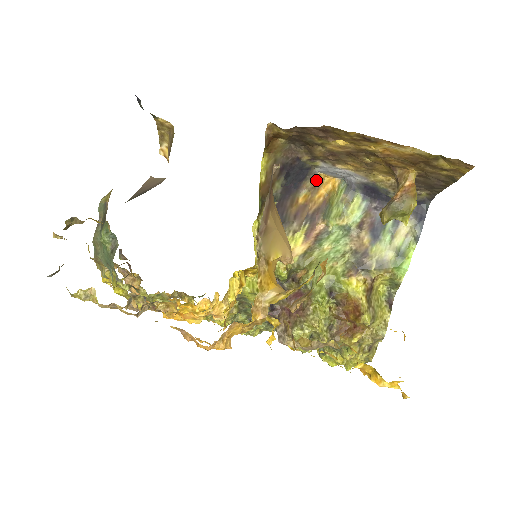
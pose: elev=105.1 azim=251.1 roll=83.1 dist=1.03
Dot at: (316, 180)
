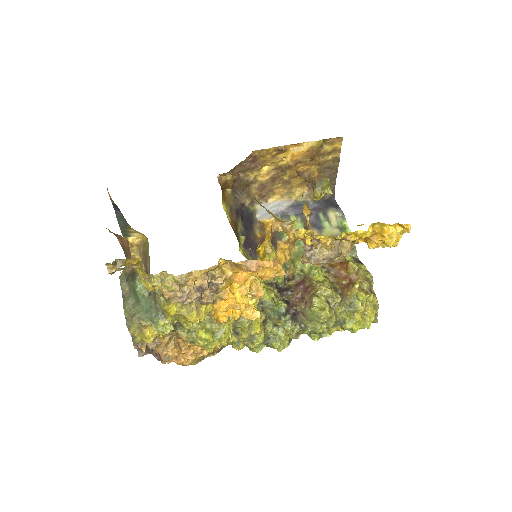
Dot at: (260, 224)
